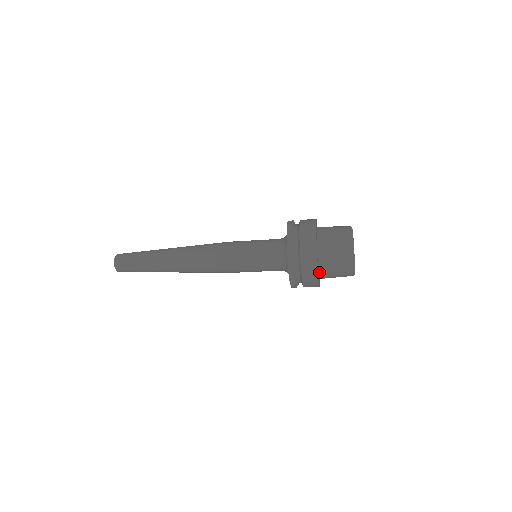
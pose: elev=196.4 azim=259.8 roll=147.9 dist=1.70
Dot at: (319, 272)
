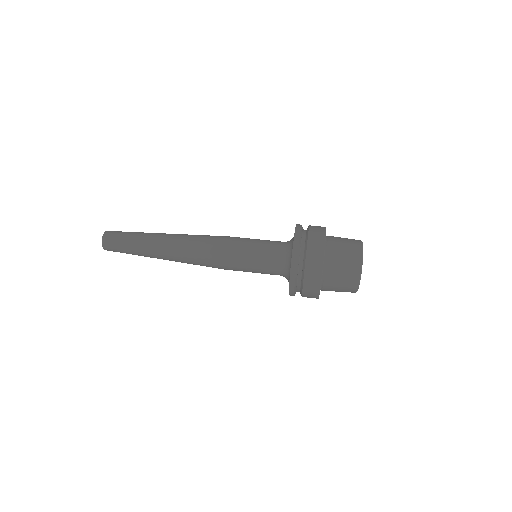
Dot at: occluded
